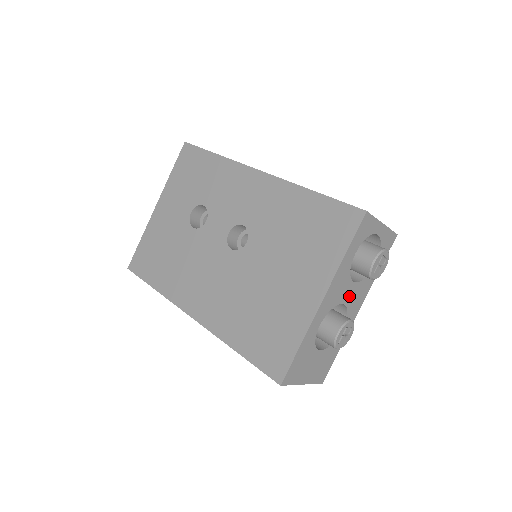
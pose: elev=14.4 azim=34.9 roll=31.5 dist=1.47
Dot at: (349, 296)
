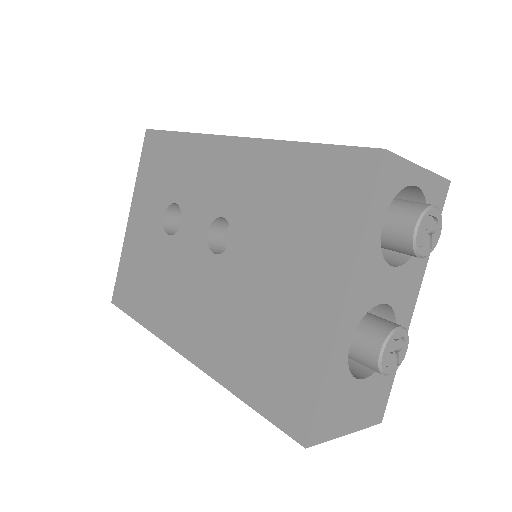
Dot at: (391, 289)
